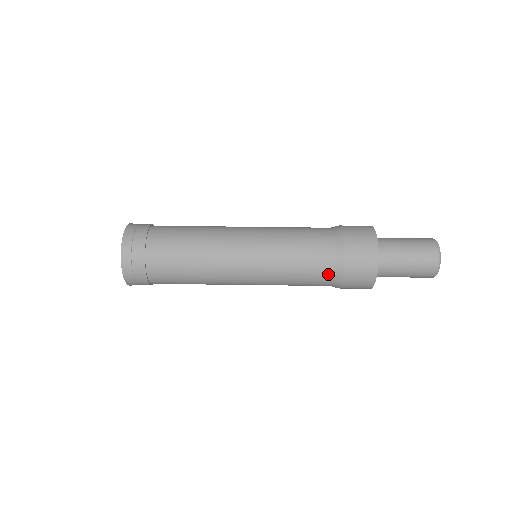
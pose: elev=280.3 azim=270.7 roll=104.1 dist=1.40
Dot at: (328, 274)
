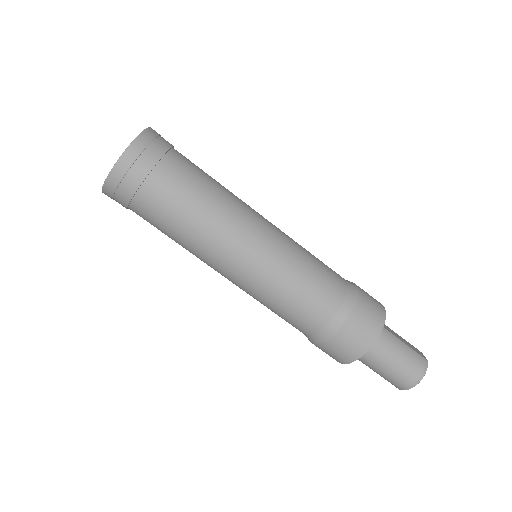
Dot at: (303, 332)
